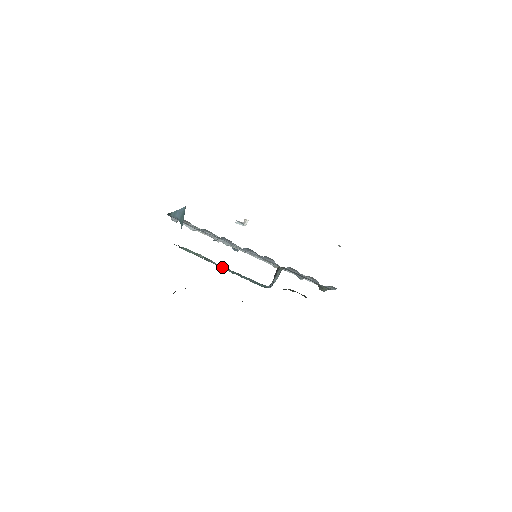
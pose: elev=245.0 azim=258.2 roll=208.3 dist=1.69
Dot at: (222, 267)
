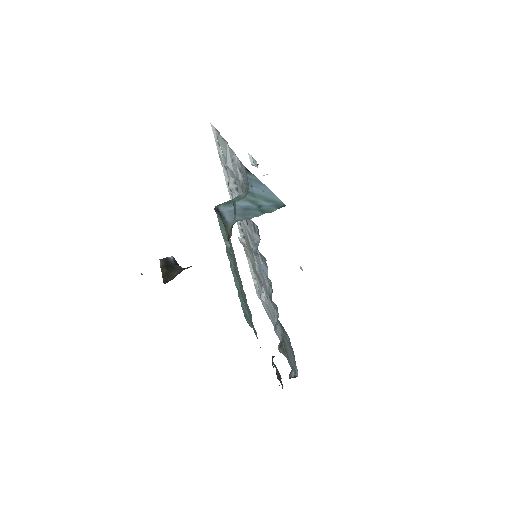
Dot at: (234, 273)
